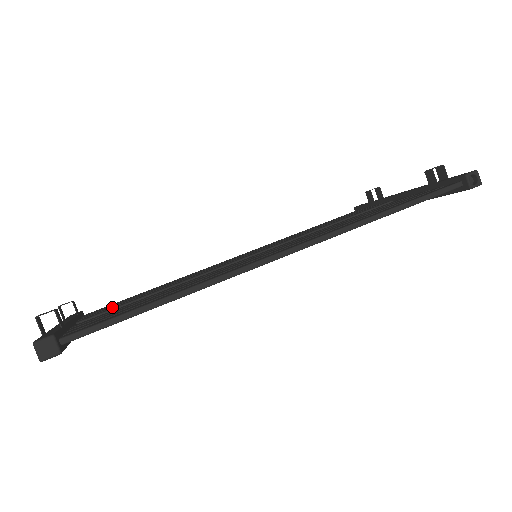
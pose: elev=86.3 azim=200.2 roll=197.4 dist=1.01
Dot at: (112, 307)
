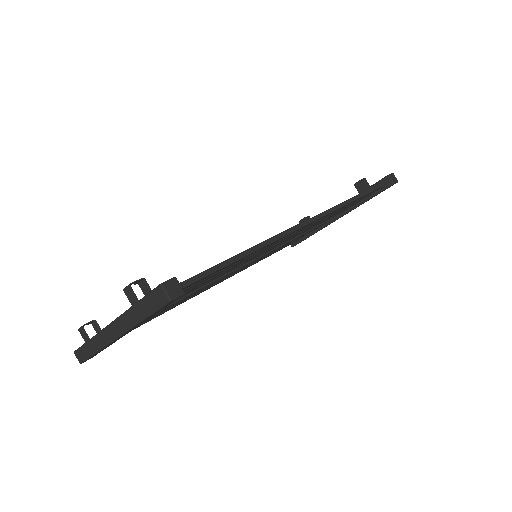
Dot at: occluded
